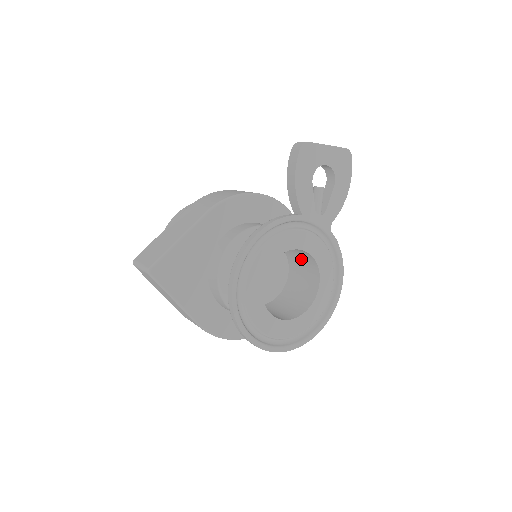
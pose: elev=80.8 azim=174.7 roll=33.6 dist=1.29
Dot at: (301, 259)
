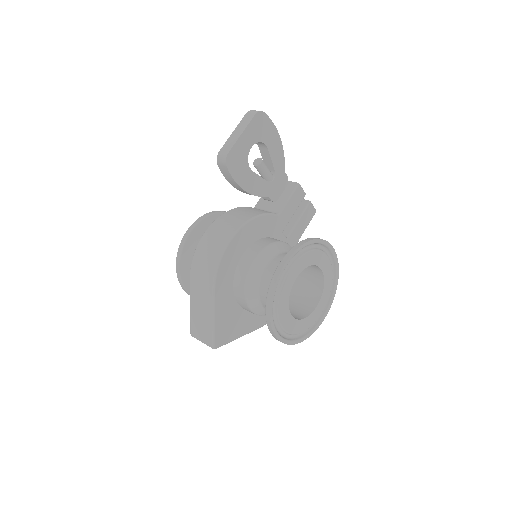
Dot at: occluded
